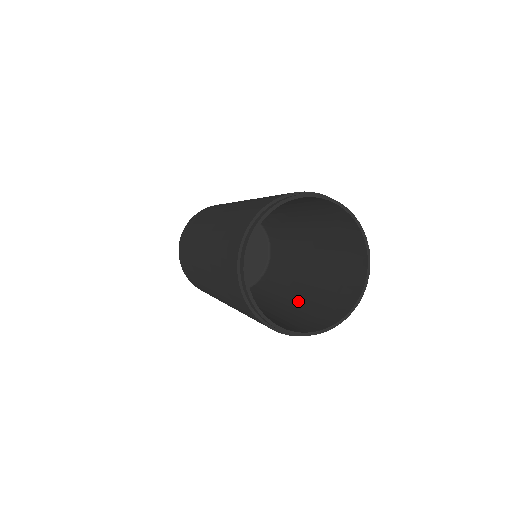
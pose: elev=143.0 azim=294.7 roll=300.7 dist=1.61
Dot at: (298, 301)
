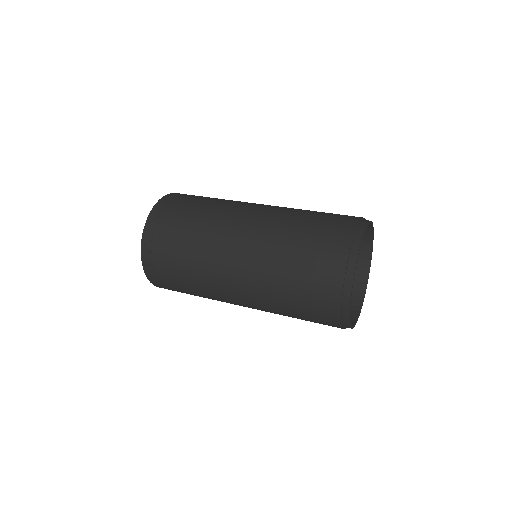
Dot at: occluded
